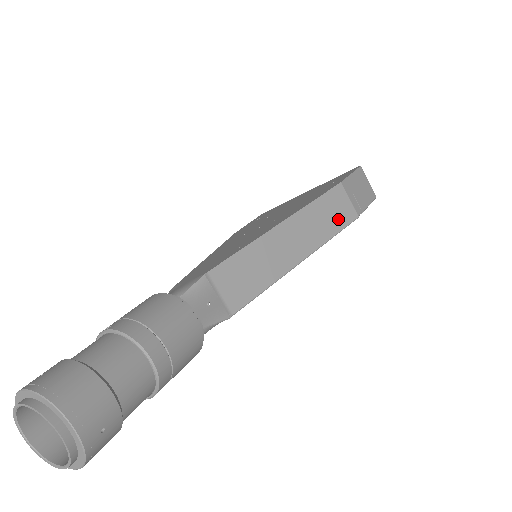
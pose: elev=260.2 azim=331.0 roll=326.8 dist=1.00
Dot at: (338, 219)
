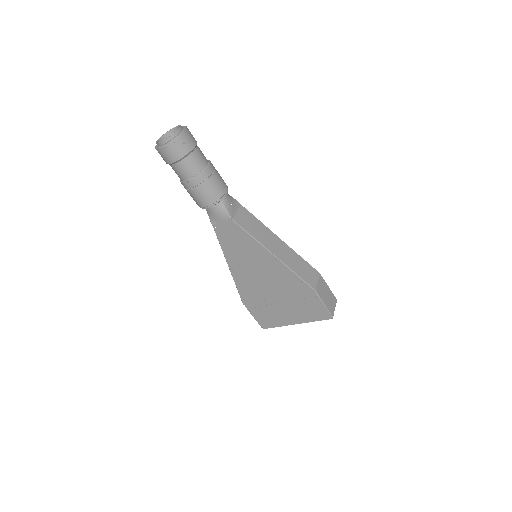
Dot at: (305, 275)
